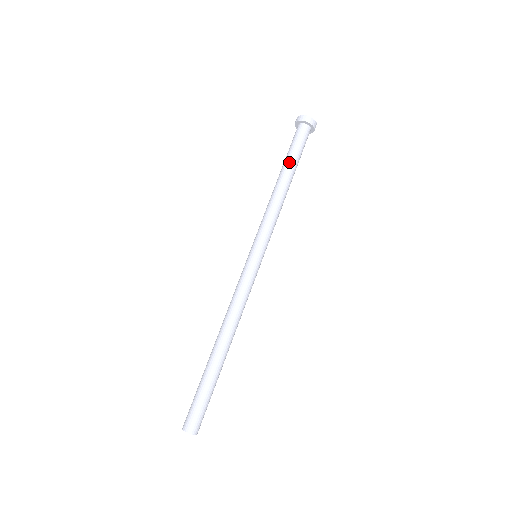
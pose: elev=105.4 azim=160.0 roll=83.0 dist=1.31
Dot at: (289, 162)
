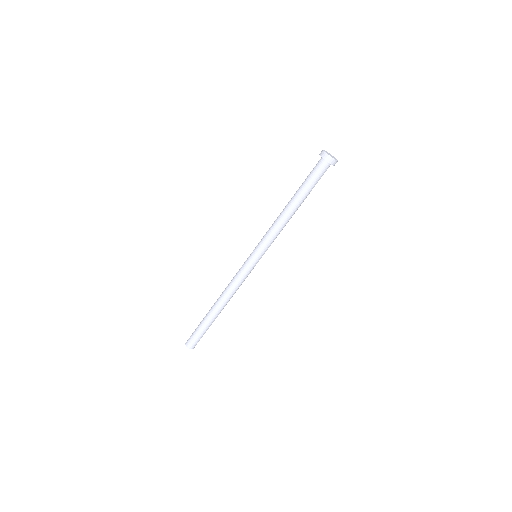
Dot at: (302, 193)
